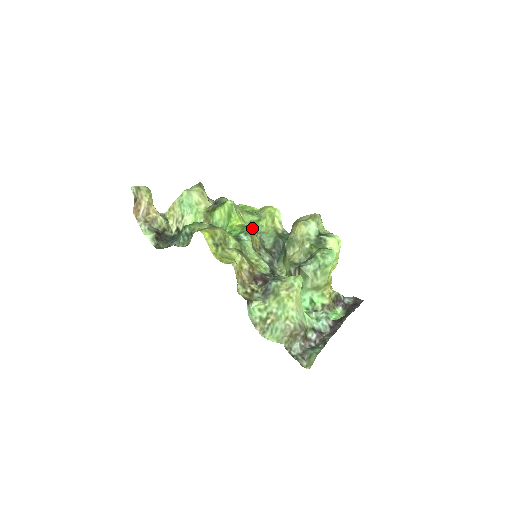
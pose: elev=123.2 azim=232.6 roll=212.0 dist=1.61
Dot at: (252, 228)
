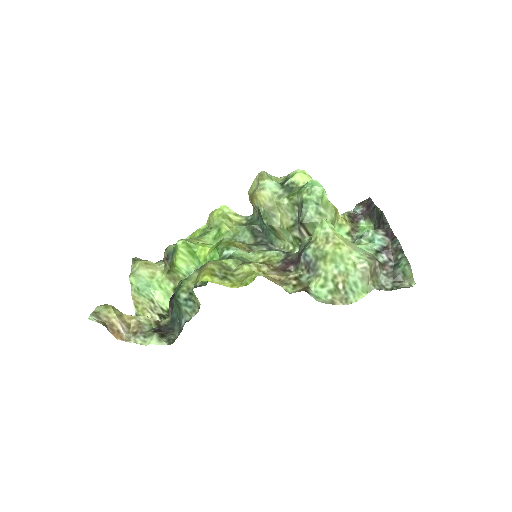
Dot at: (224, 240)
